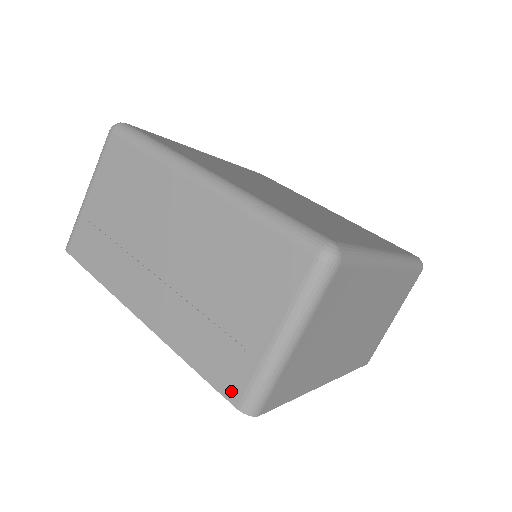
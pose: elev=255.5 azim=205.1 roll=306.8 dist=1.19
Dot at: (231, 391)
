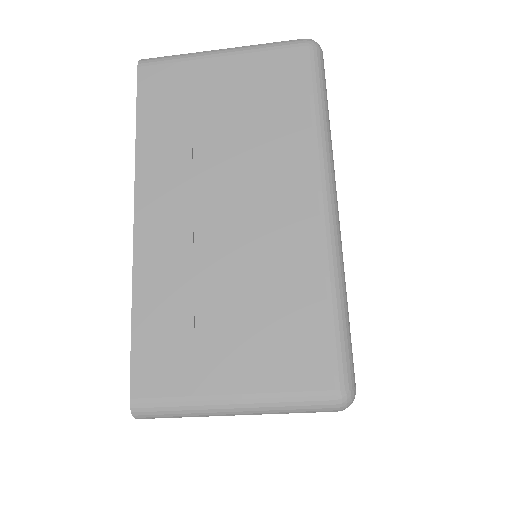
Dot at: (142, 381)
